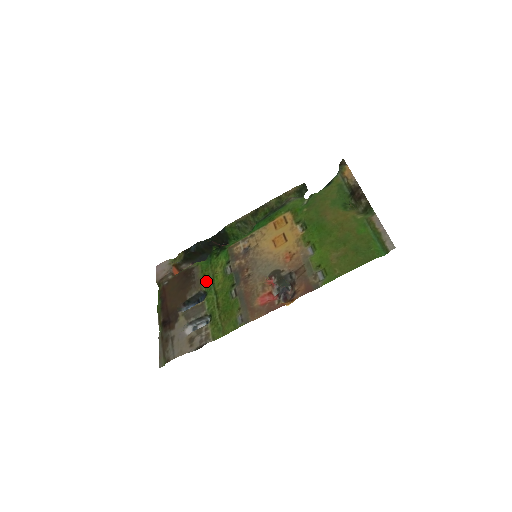
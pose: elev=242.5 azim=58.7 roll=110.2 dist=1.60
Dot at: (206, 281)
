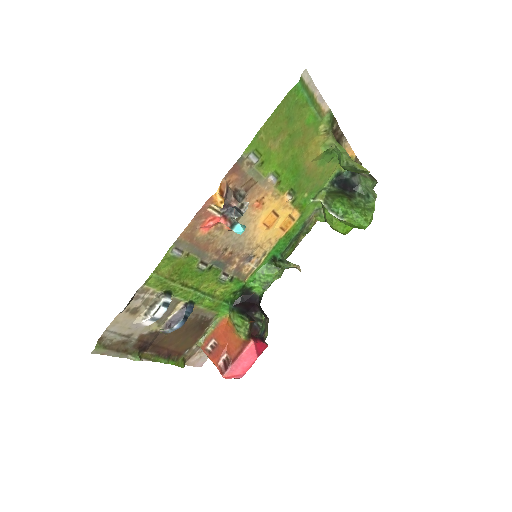
Dot at: (204, 303)
